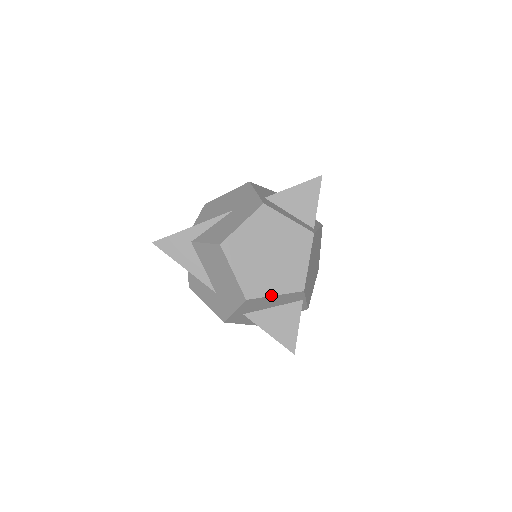
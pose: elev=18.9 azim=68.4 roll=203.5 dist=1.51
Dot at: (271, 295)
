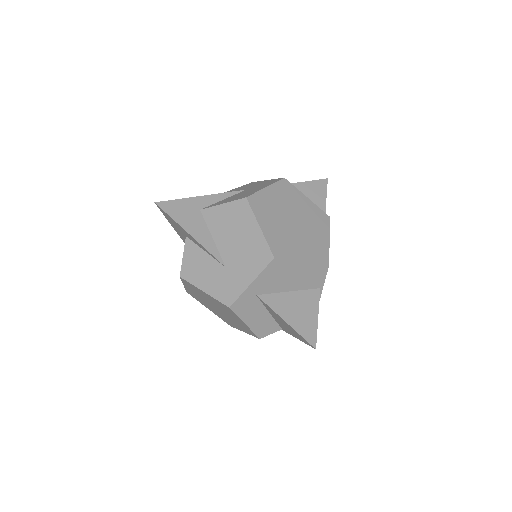
Dot at: (298, 261)
